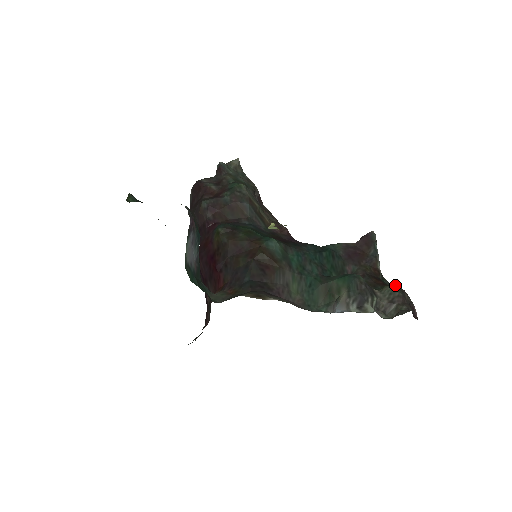
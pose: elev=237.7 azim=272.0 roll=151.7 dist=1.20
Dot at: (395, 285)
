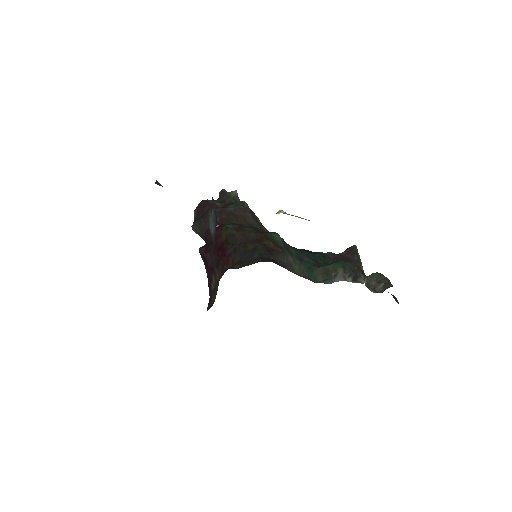
Dot at: (380, 273)
